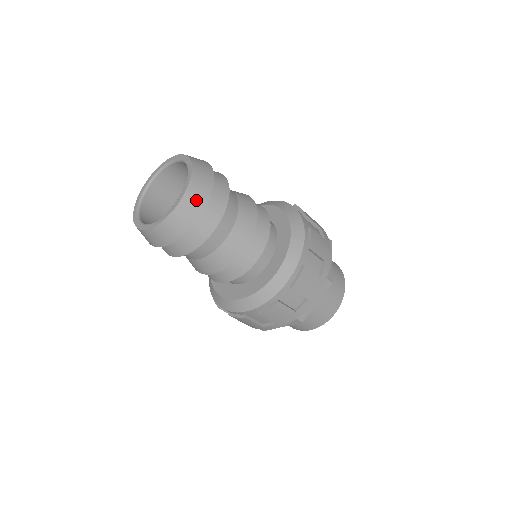
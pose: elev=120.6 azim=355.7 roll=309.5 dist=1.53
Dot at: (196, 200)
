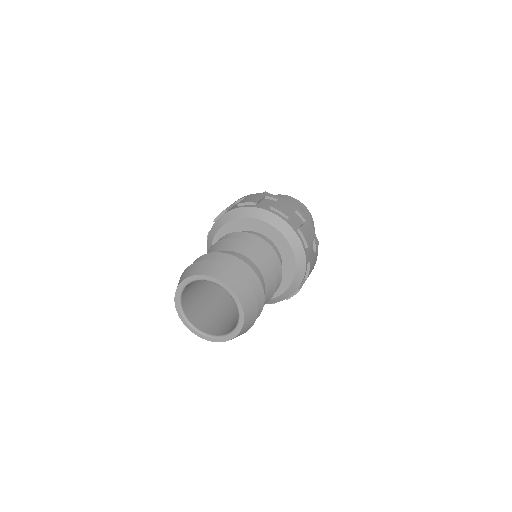
Dot at: (251, 312)
